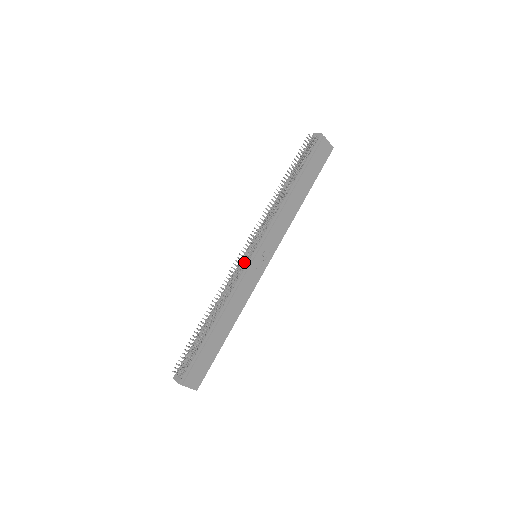
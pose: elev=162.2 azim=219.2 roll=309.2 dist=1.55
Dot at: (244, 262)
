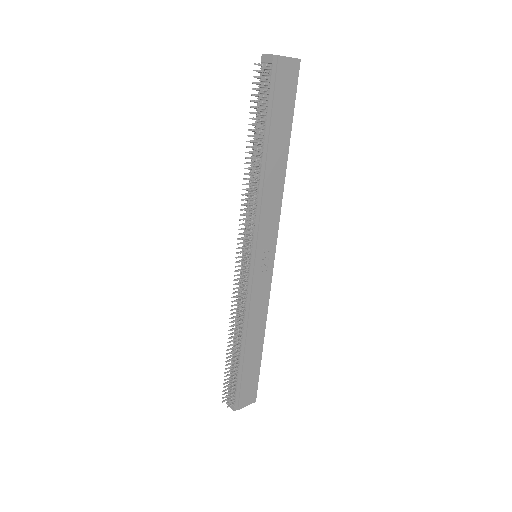
Dot at: (245, 273)
